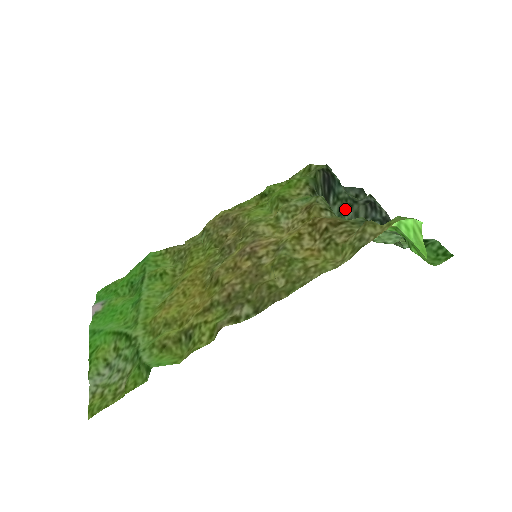
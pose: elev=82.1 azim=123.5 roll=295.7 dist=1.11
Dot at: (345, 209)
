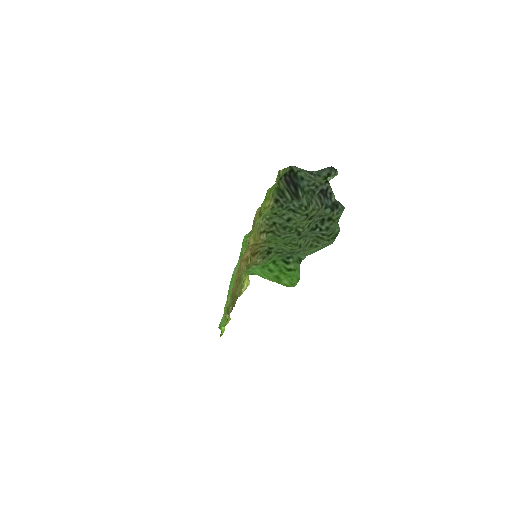
Dot at: (309, 200)
